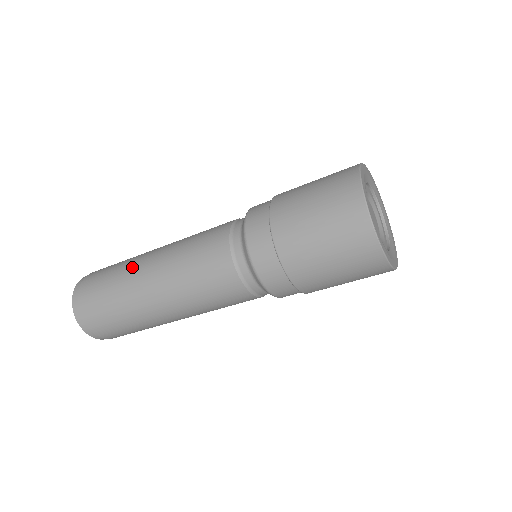
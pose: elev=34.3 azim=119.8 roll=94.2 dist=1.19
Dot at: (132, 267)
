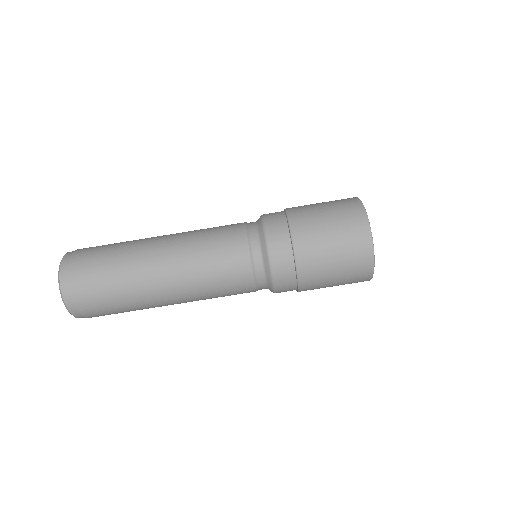
Dot at: occluded
